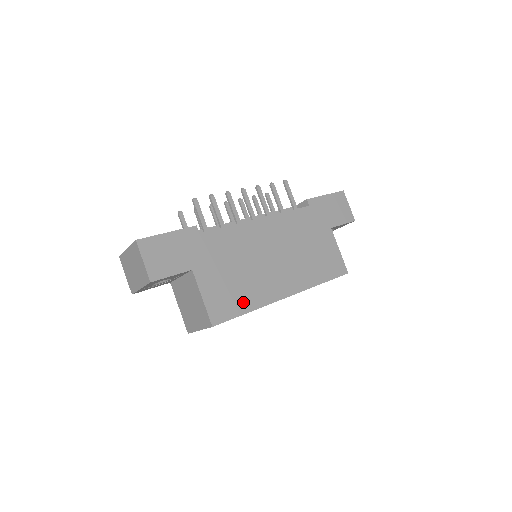
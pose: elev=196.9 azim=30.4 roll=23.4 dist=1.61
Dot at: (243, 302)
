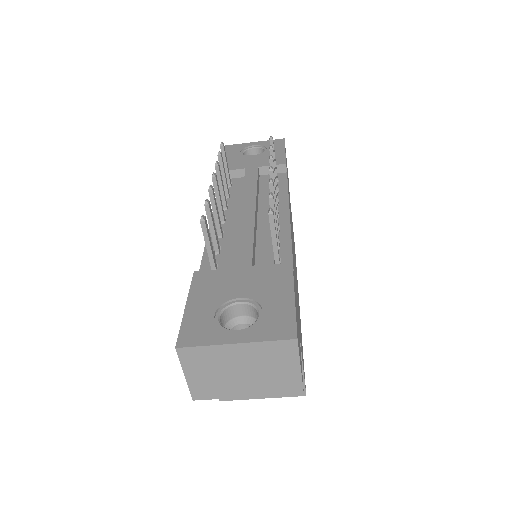
Dot at: occluded
